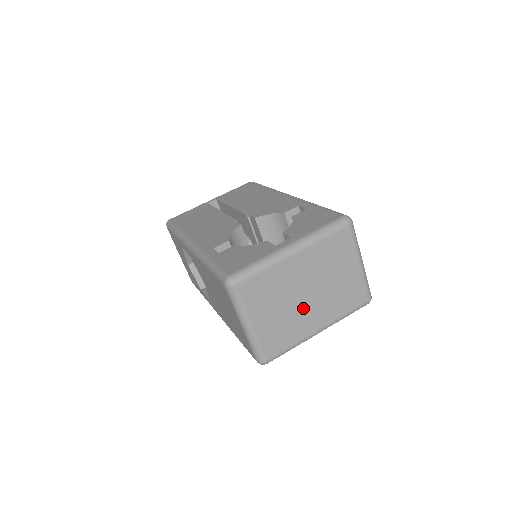
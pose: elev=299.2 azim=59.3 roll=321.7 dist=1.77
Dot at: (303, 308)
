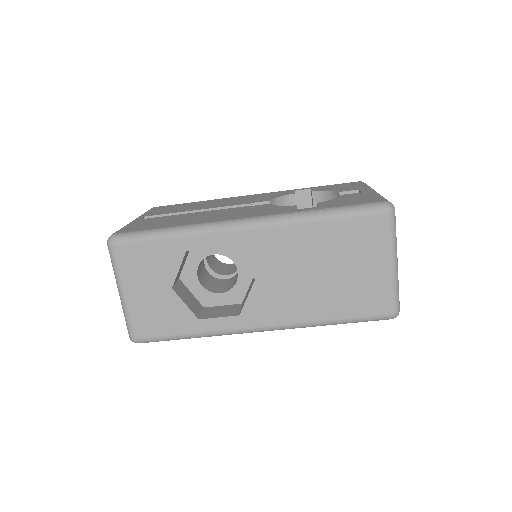
Dot at: occluded
